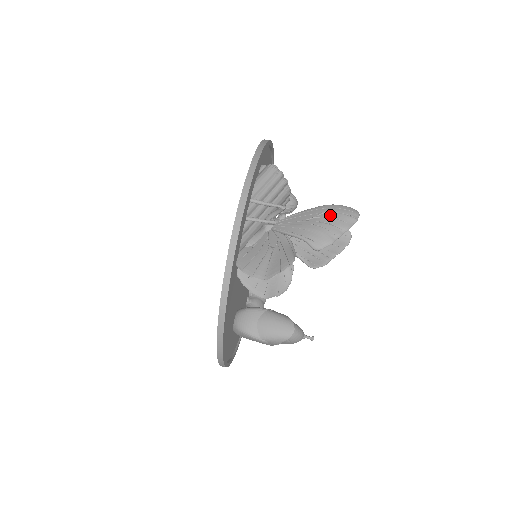
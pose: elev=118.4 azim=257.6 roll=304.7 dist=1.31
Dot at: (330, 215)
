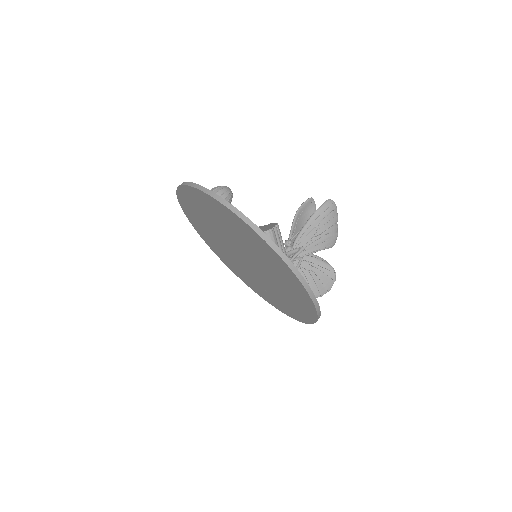
Dot at: (324, 222)
